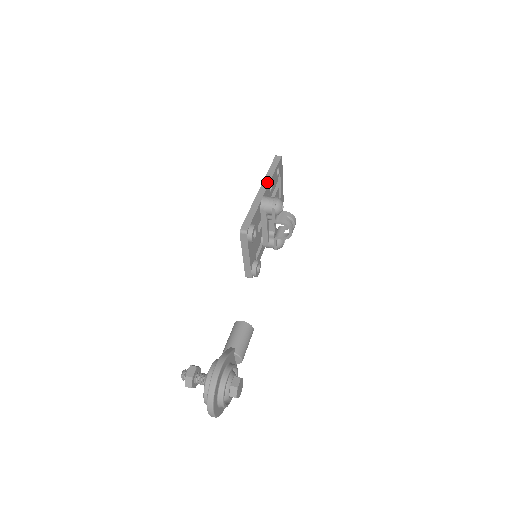
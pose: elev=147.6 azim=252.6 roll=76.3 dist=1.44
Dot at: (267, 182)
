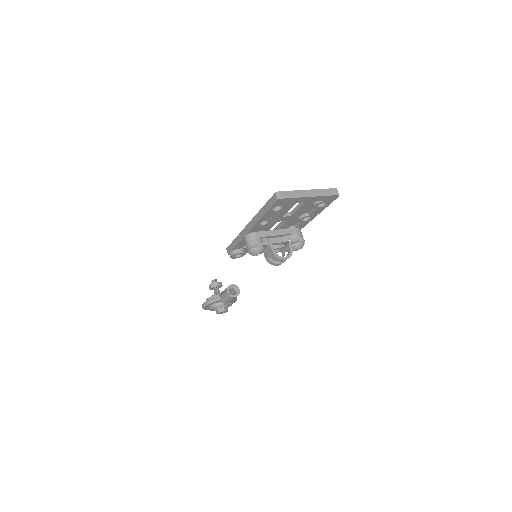
Dot at: (253, 223)
